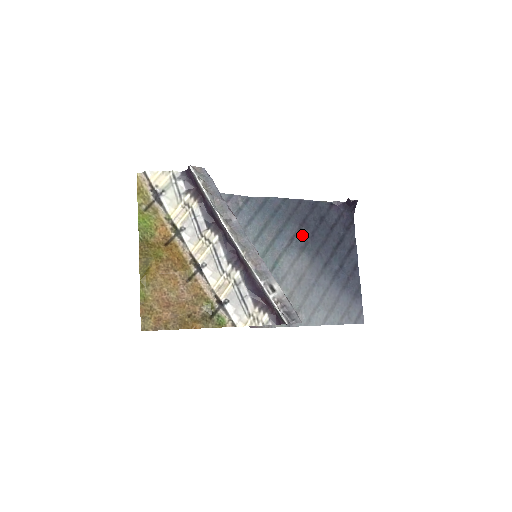
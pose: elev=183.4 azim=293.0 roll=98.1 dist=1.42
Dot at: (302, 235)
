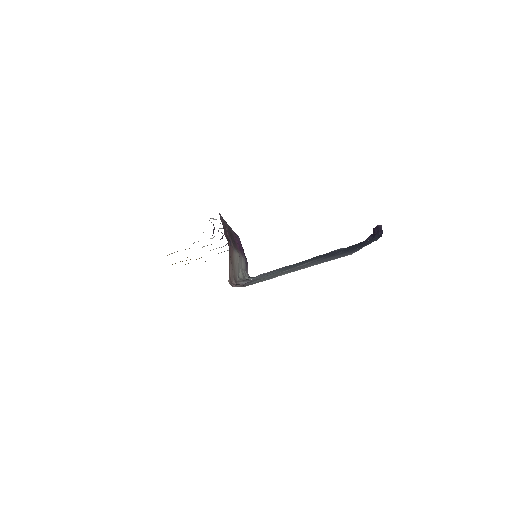
Dot at: occluded
